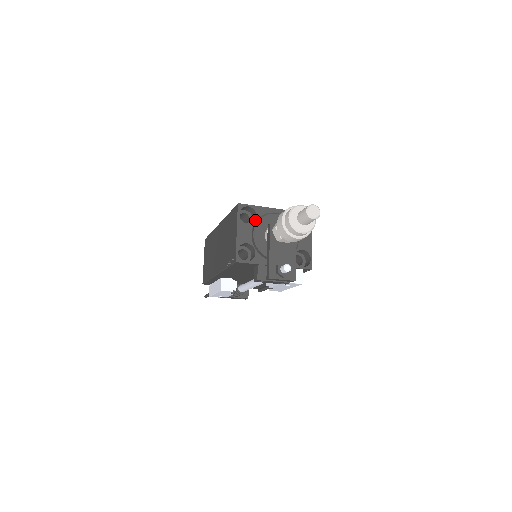
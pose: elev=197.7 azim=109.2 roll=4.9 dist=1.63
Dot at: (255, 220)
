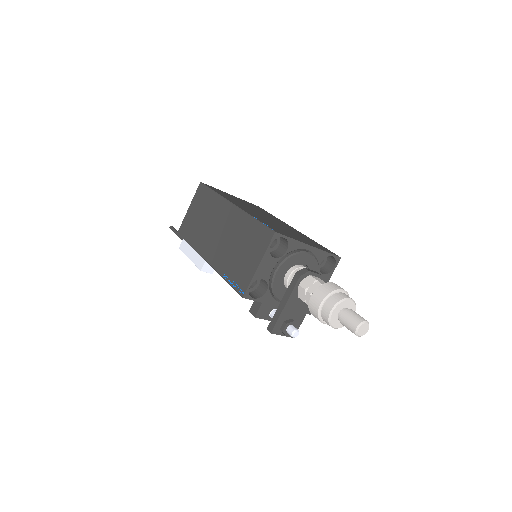
Dot at: (283, 255)
